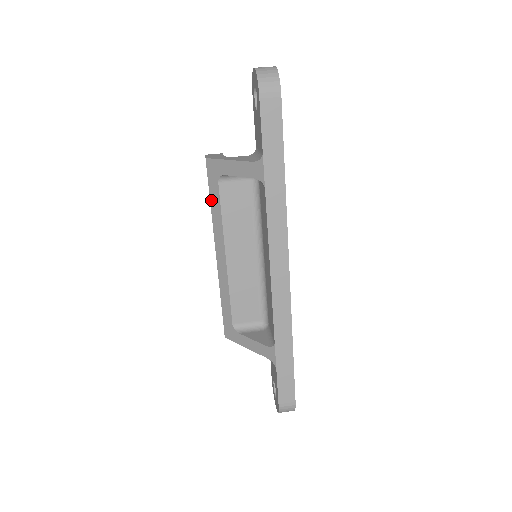
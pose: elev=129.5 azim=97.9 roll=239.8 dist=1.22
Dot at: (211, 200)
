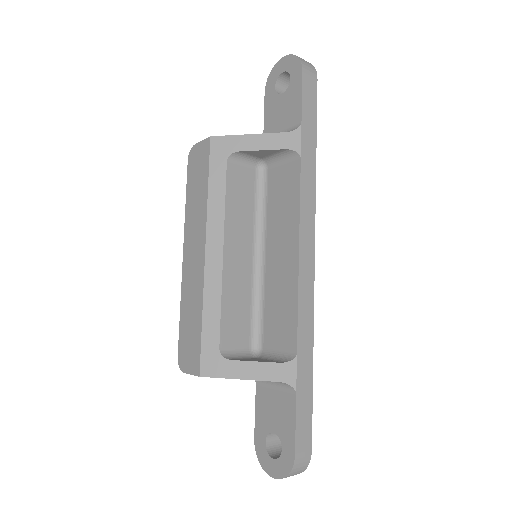
Dot at: (210, 183)
